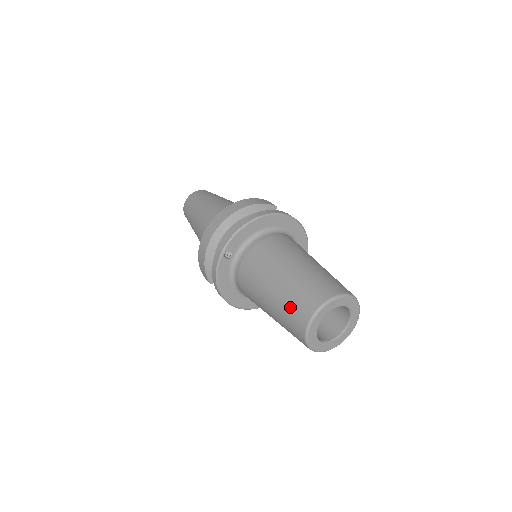
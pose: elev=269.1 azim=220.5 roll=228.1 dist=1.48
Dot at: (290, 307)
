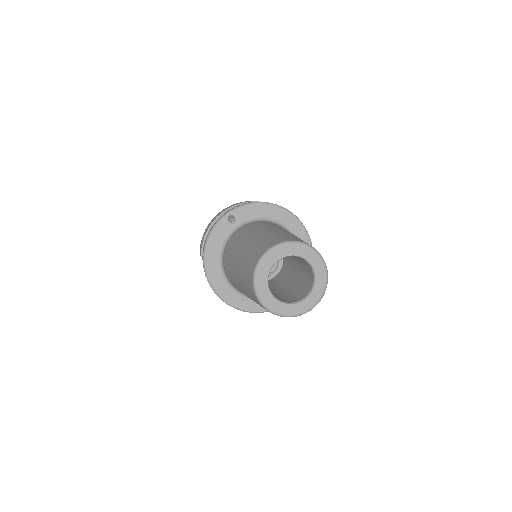
Dot at: (258, 244)
